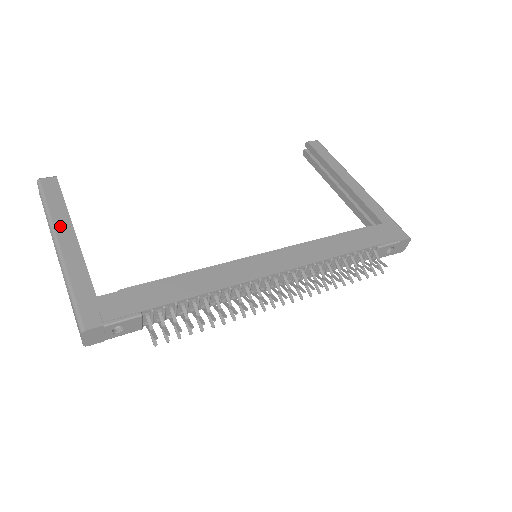
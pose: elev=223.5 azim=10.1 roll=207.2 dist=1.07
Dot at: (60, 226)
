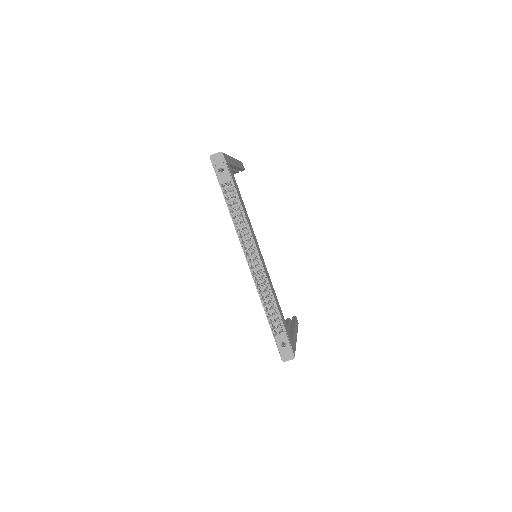
Dot at: (237, 162)
